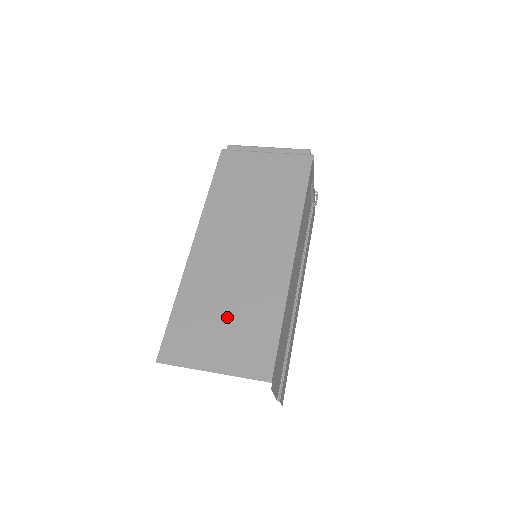
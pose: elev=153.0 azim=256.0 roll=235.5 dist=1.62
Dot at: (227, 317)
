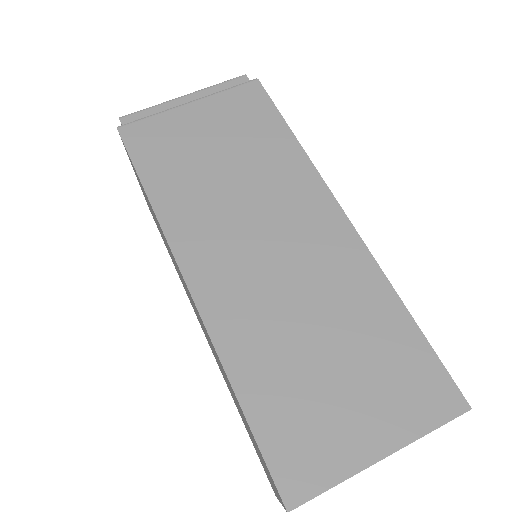
Dot at: (334, 361)
